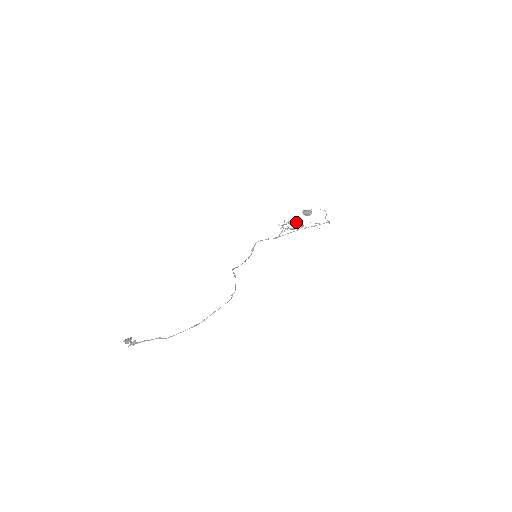
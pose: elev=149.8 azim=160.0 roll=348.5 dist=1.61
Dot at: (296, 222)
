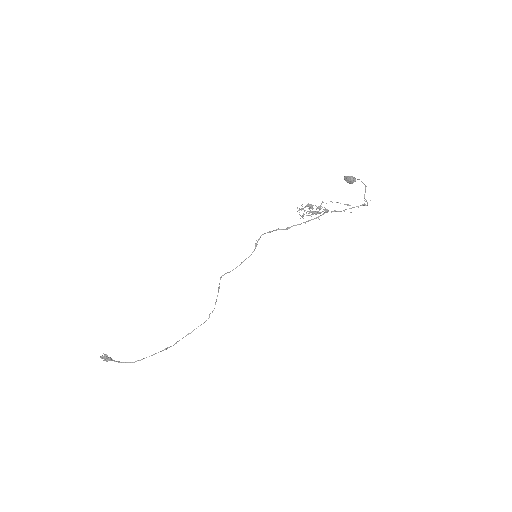
Dot at: (316, 206)
